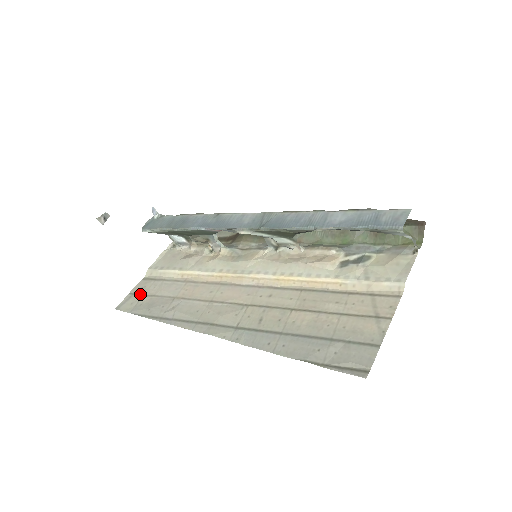
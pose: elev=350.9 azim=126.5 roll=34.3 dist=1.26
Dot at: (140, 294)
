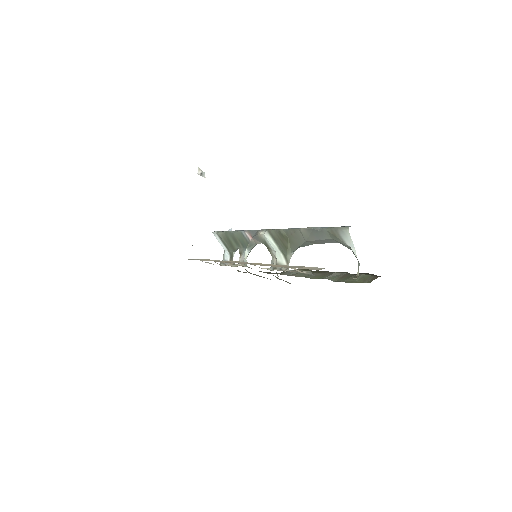
Dot at: occluded
